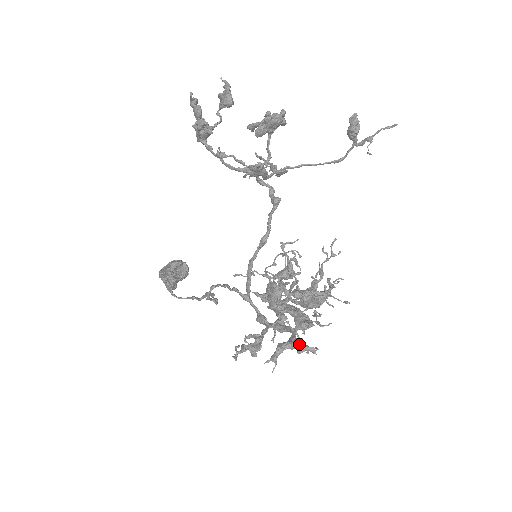
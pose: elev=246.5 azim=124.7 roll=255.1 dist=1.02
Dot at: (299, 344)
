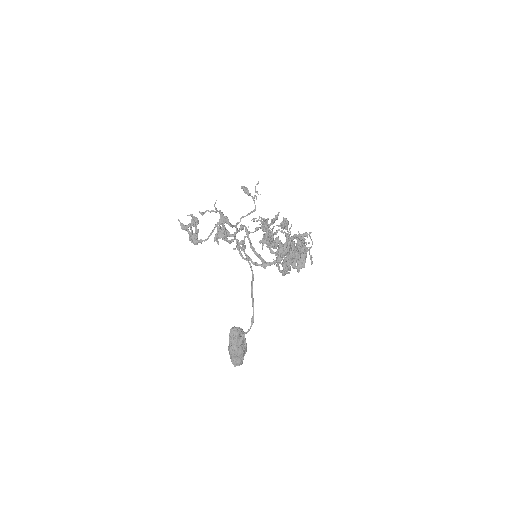
Dot at: (298, 237)
